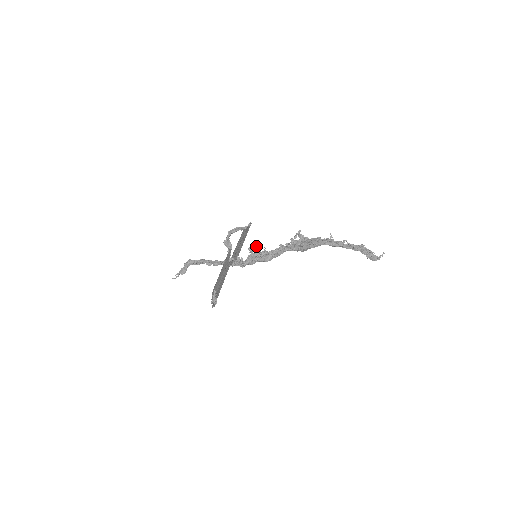
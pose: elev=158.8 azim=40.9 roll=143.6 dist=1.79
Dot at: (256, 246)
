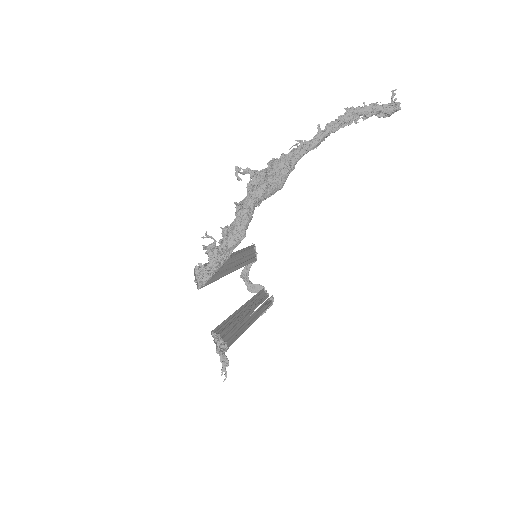
Dot at: (210, 237)
